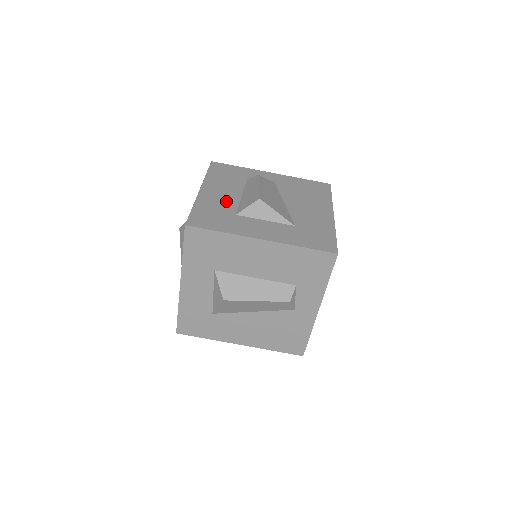
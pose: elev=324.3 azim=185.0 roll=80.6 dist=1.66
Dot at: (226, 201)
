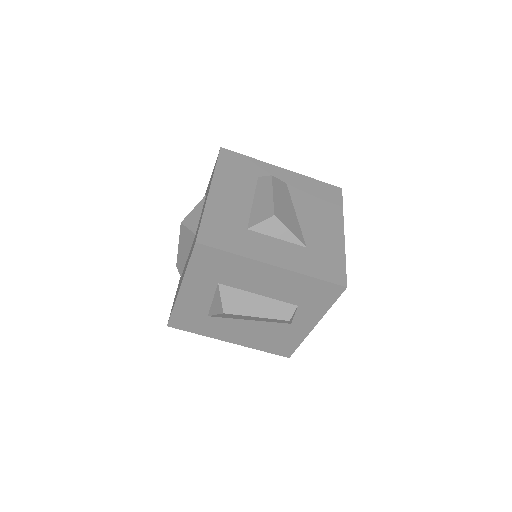
Dot at: (237, 209)
